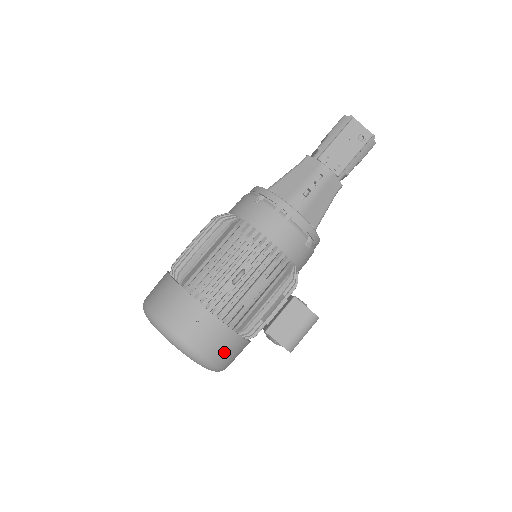
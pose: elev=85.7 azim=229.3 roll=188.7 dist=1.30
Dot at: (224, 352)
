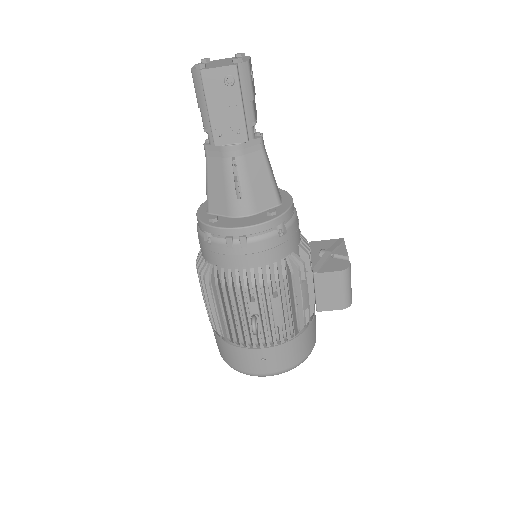
Dot at: (301, 351)
